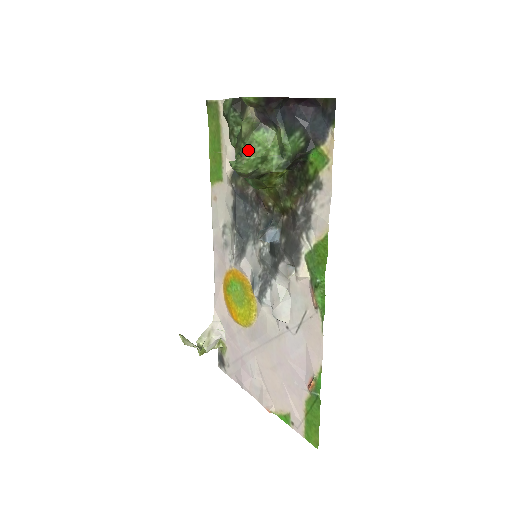
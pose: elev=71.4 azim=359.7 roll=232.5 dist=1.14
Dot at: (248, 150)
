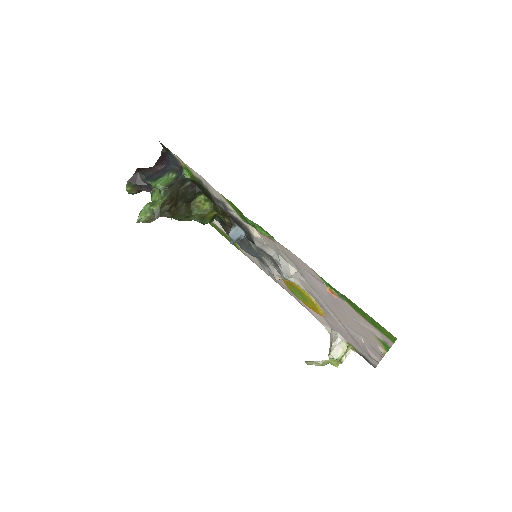
Dot at: occluded
